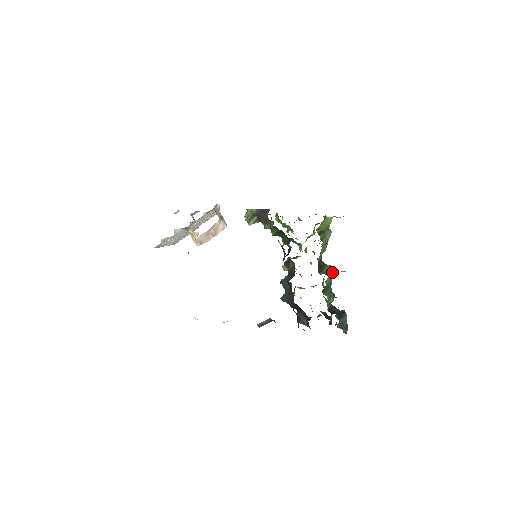
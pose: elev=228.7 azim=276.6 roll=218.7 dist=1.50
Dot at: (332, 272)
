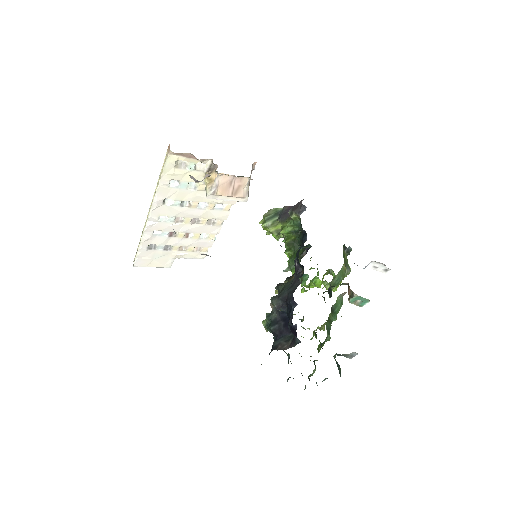
Dot at: occluded
